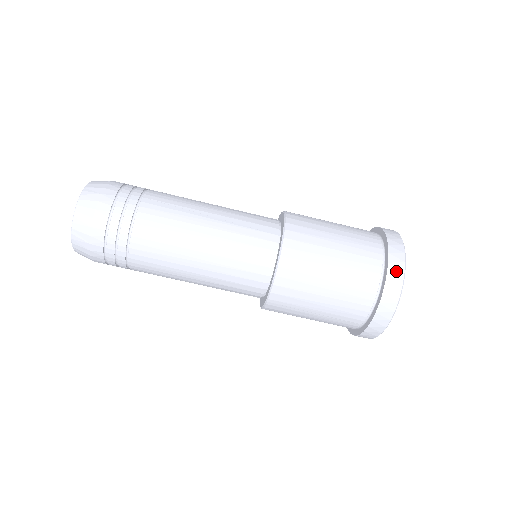
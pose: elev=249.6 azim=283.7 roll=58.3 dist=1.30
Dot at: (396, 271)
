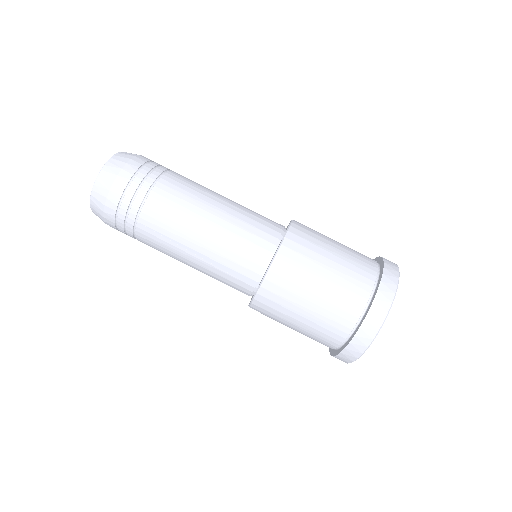
Dot at: (390, 262)
